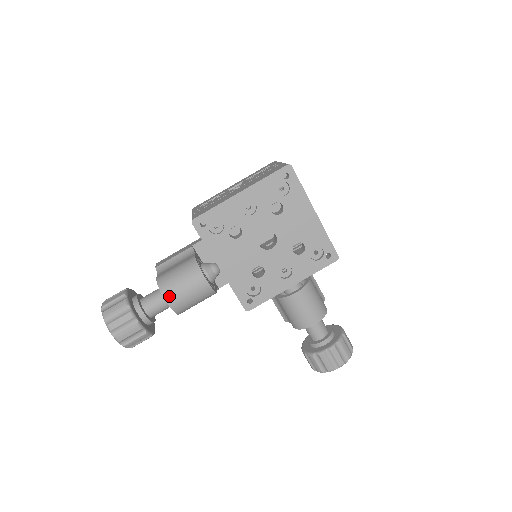
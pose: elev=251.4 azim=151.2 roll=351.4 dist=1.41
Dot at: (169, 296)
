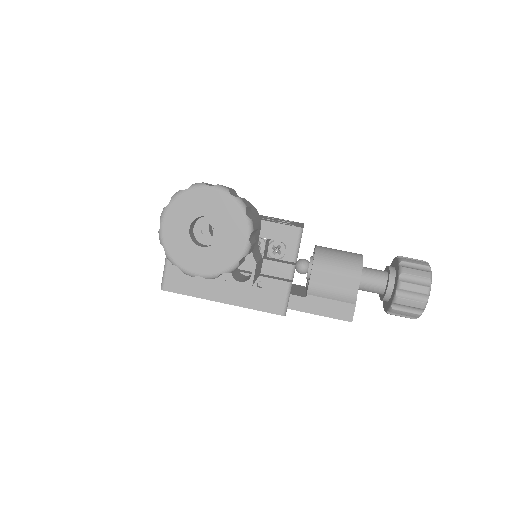
Dot at: occluded
